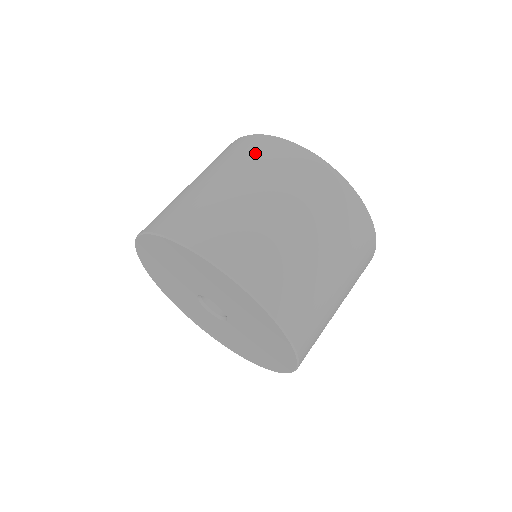
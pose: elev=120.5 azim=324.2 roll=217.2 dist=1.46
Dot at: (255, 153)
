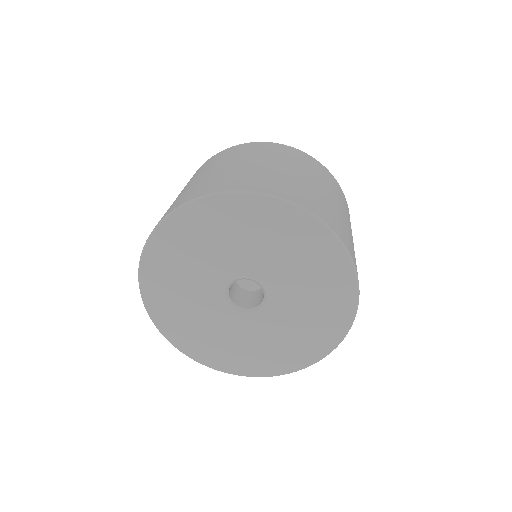
Dot at: (255, 149)
